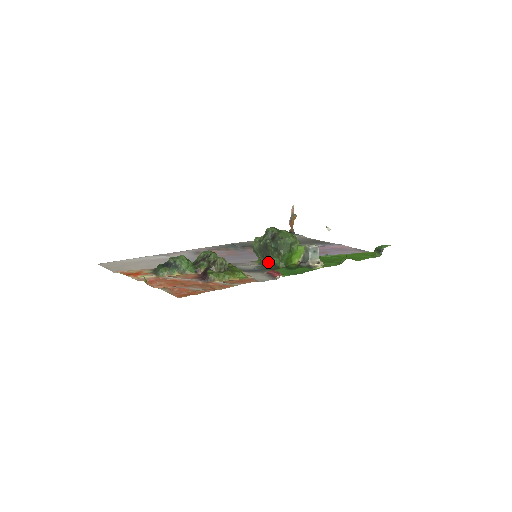
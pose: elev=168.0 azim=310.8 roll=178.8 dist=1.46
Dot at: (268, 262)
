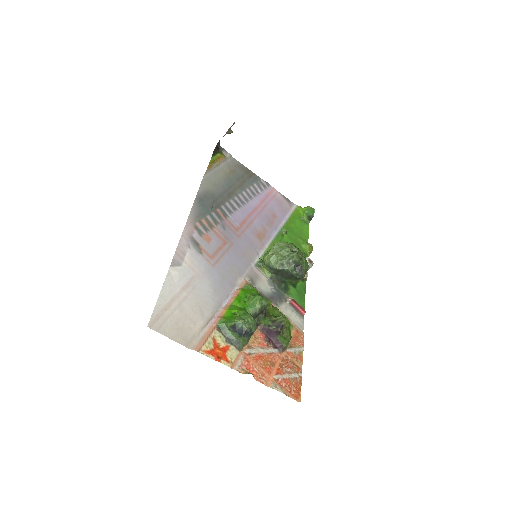
Dot at: (281, 281)
